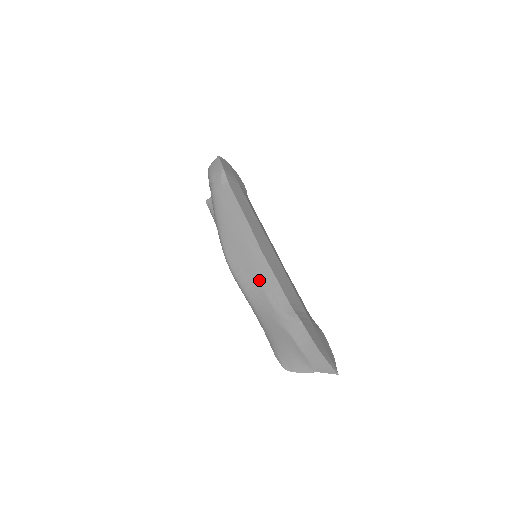
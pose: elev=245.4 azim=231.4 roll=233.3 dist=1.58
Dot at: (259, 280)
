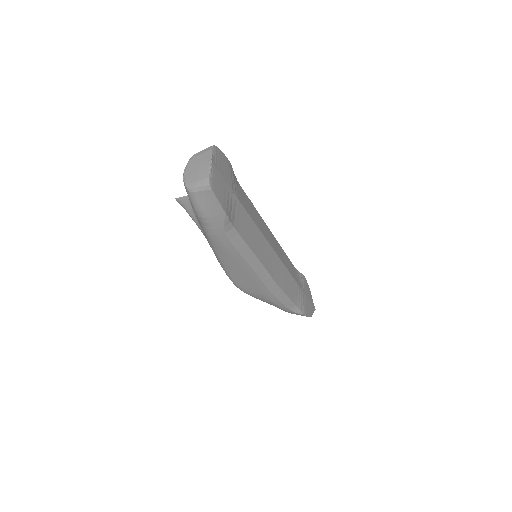
Dot at: (272, 300)
